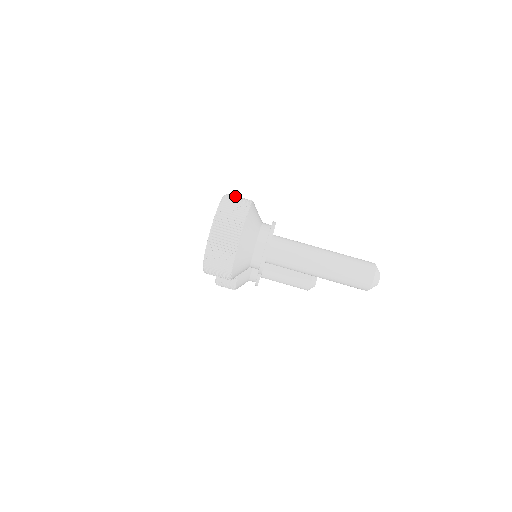
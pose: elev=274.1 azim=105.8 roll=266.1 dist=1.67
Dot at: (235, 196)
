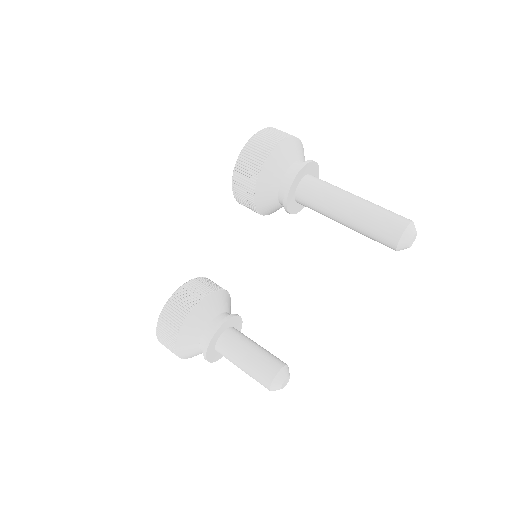
Dot at: occluded
